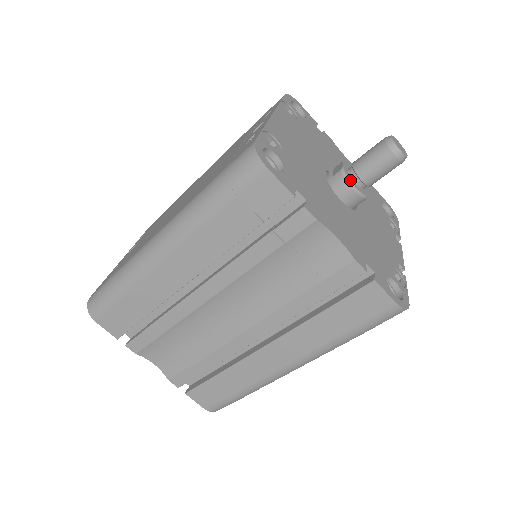
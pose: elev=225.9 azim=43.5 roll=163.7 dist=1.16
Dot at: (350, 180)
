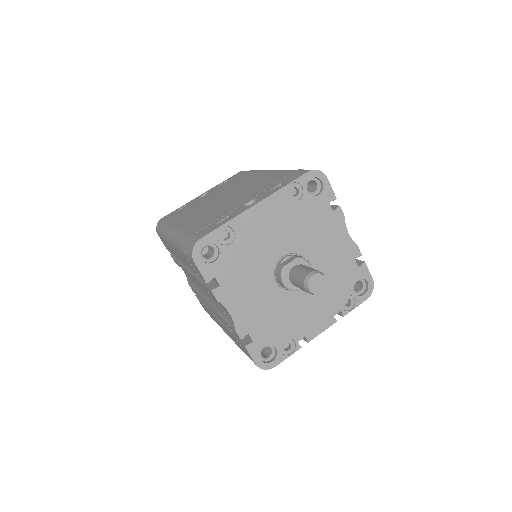
Dot at: (283, 277)
